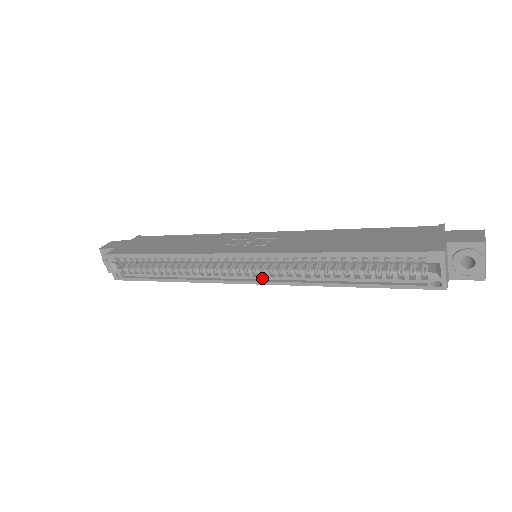
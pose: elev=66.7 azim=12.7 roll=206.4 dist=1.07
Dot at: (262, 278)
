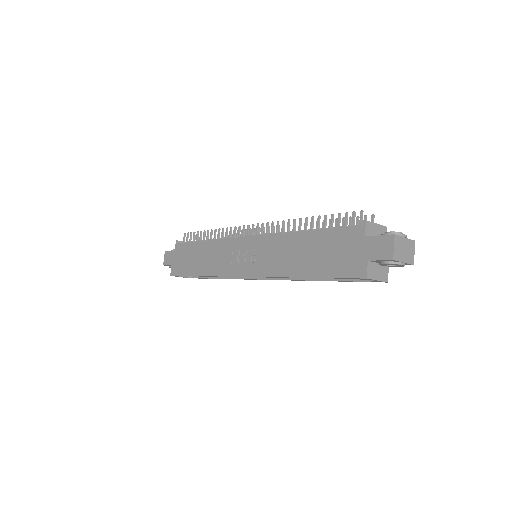
Dot at: occluded
